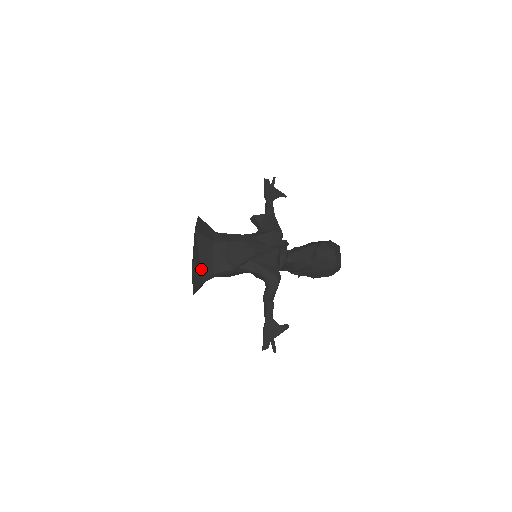
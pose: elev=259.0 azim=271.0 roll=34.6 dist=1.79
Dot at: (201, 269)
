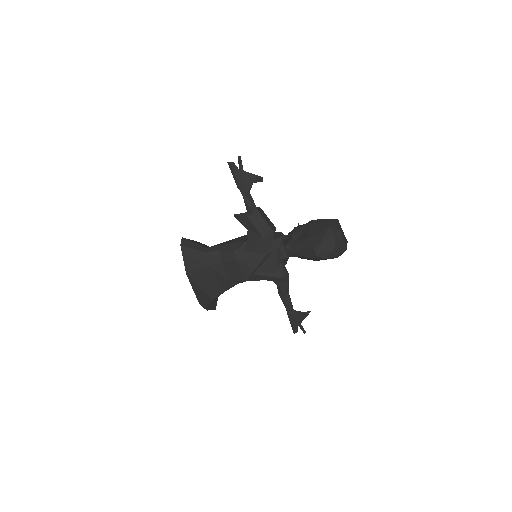
Dot at: (211, 298)
